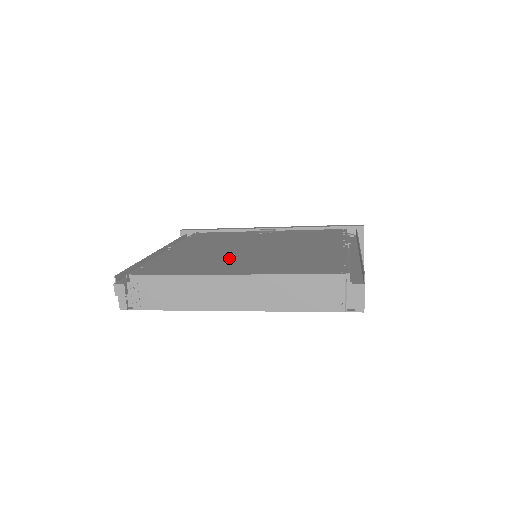
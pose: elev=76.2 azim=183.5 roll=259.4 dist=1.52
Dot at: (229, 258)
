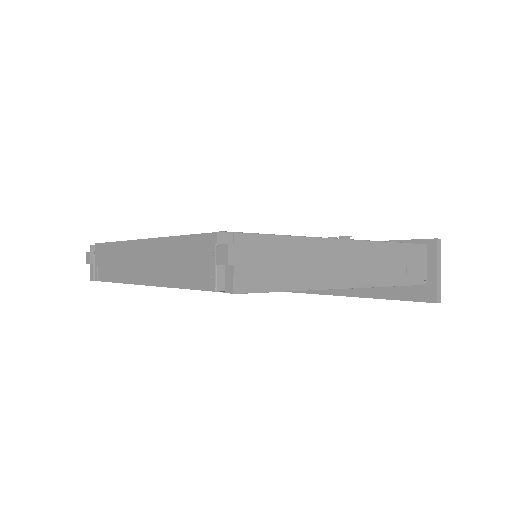
Dot at: occluded
